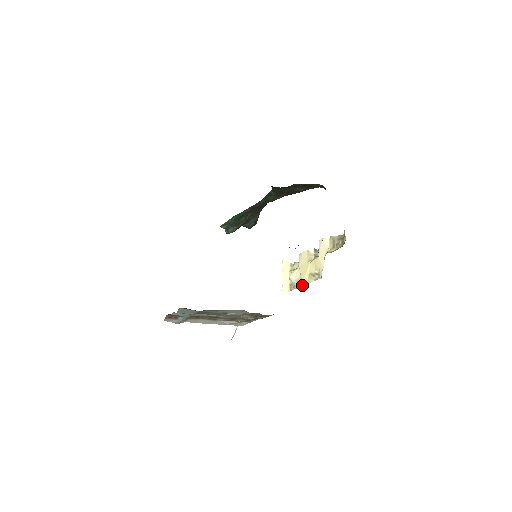
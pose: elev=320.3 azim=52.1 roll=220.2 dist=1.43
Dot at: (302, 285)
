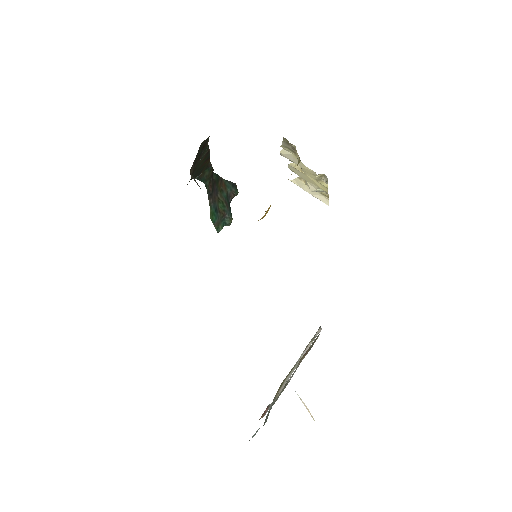
Dot at: occluded
